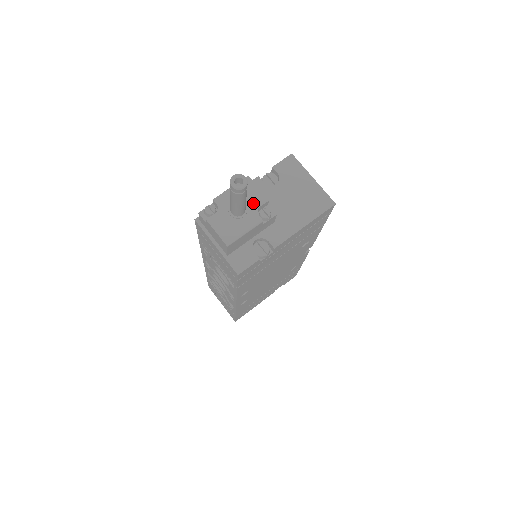
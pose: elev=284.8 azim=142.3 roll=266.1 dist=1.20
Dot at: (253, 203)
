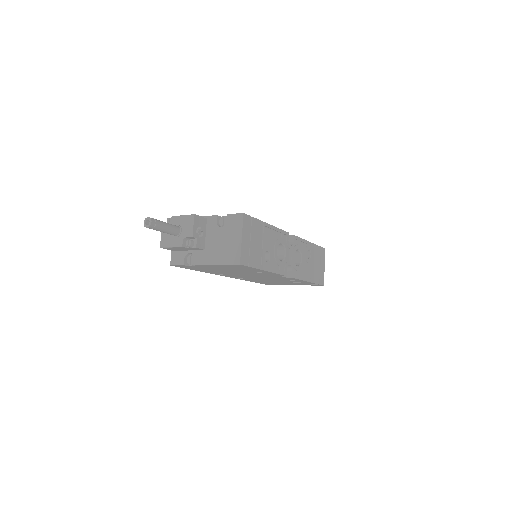
Dot at: (185, 233)
